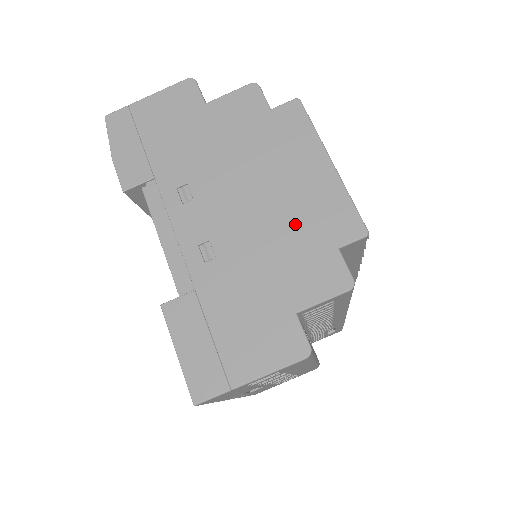
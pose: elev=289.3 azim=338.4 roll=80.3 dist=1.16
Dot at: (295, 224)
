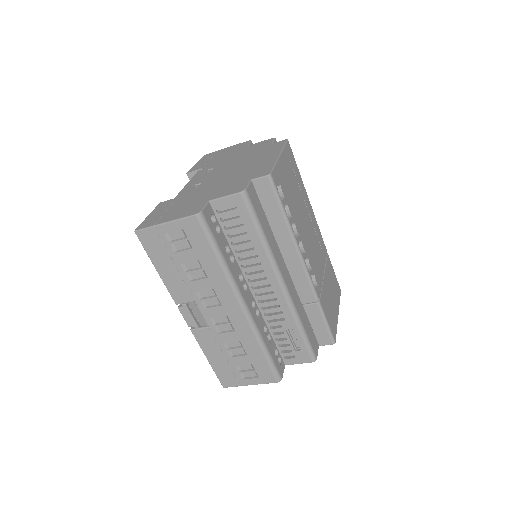
Dot at: (241, 174)
